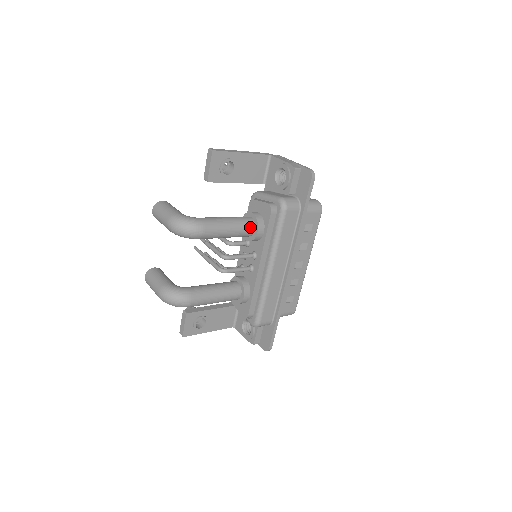
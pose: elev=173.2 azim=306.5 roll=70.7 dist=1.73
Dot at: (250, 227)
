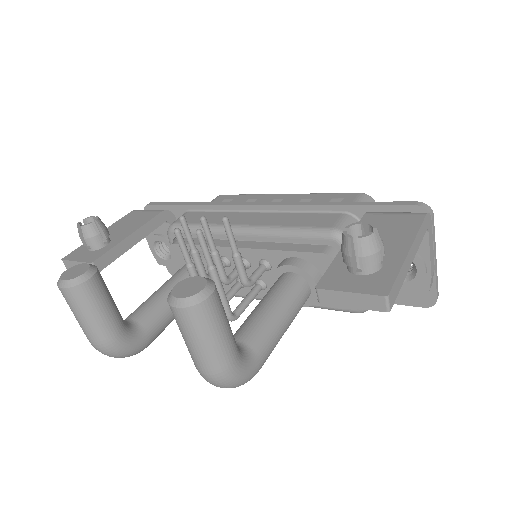
Dot at: occluded
